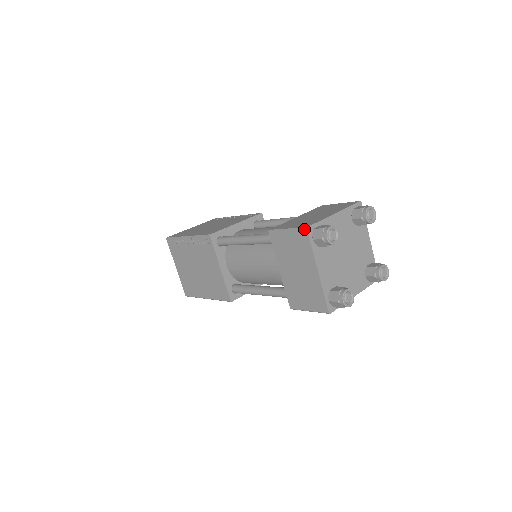
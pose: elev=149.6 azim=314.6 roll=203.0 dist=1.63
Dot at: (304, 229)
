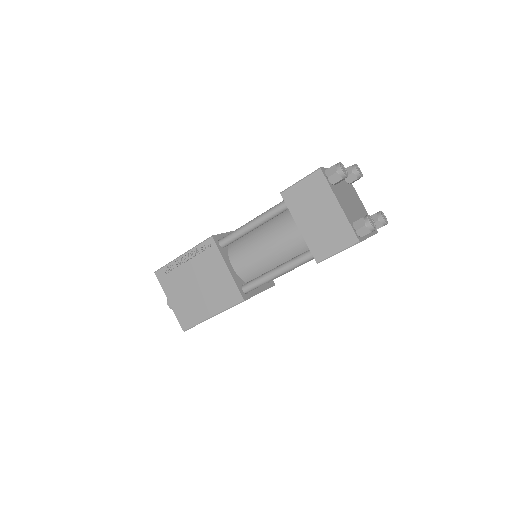
Dot at: (318, 170)
